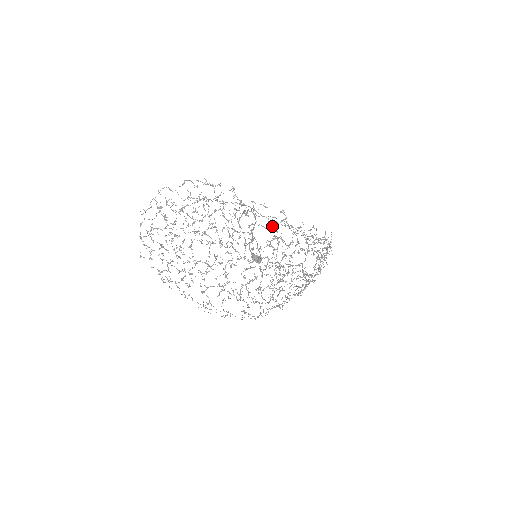
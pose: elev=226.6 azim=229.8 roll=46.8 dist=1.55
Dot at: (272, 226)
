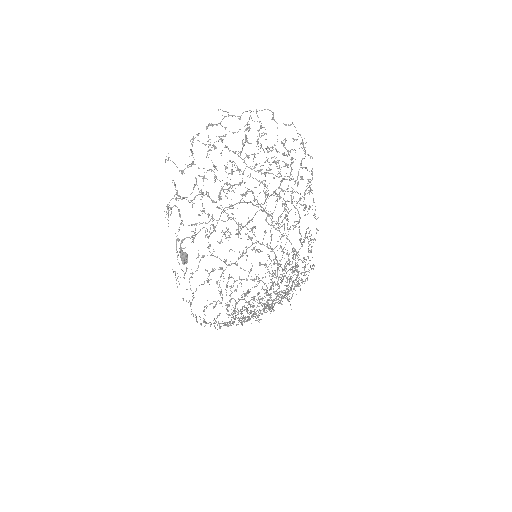
Dot at: (306, 237)
